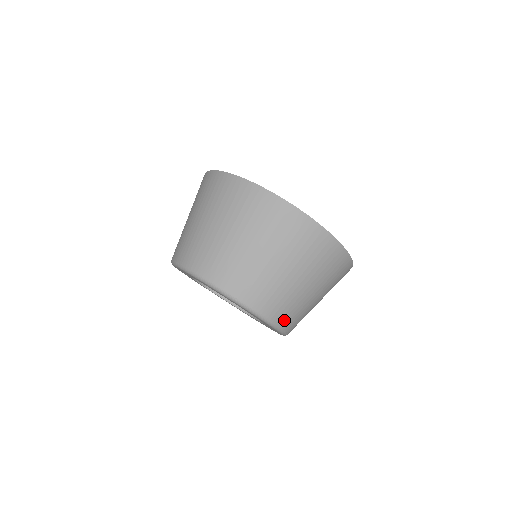
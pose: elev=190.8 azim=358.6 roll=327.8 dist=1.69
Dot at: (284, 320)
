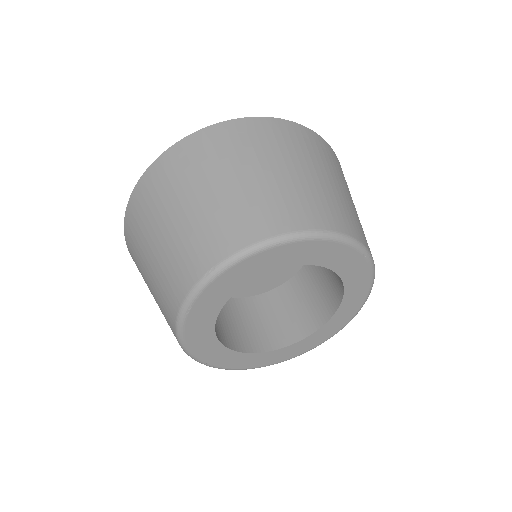
Dot at: occluded
